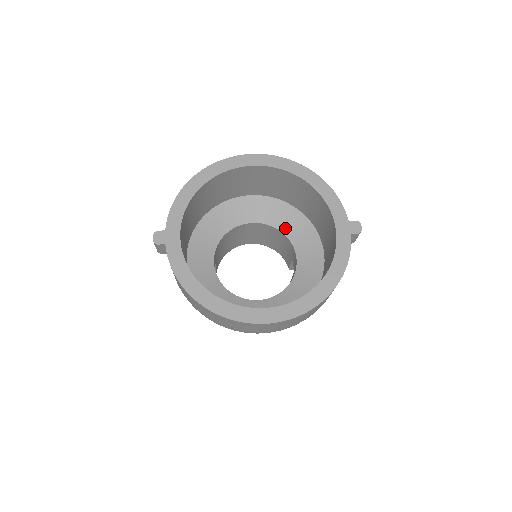
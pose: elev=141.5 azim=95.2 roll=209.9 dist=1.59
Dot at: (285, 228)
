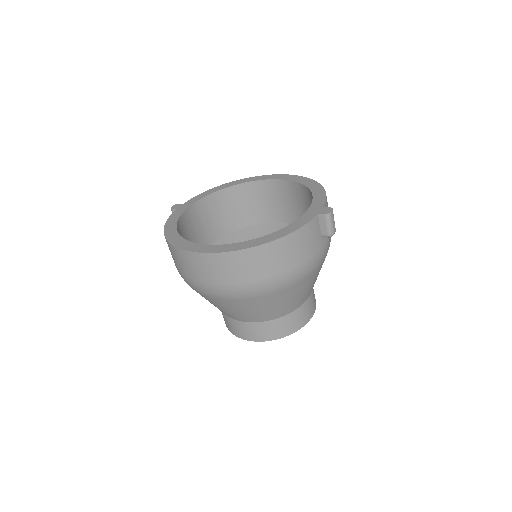
Dot at: occluded
